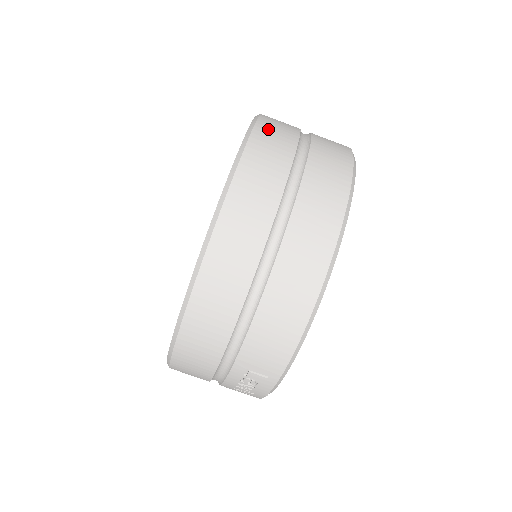
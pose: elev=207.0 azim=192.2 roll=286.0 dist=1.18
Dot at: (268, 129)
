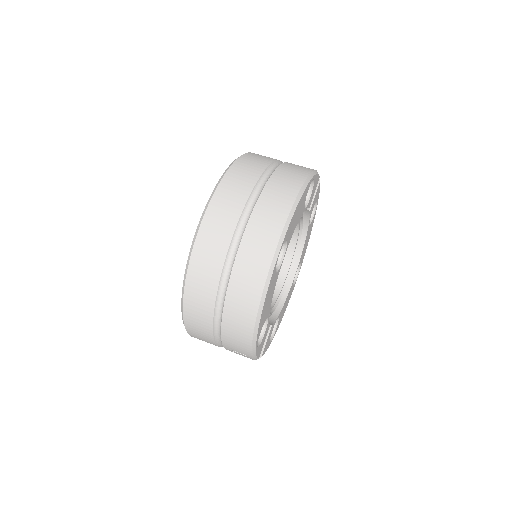
Dot at: (226, 191)
